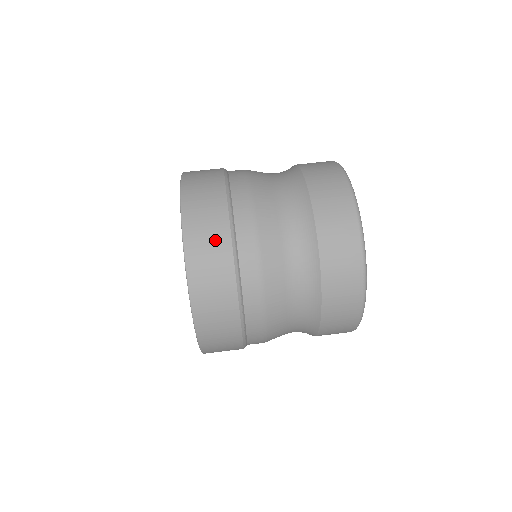
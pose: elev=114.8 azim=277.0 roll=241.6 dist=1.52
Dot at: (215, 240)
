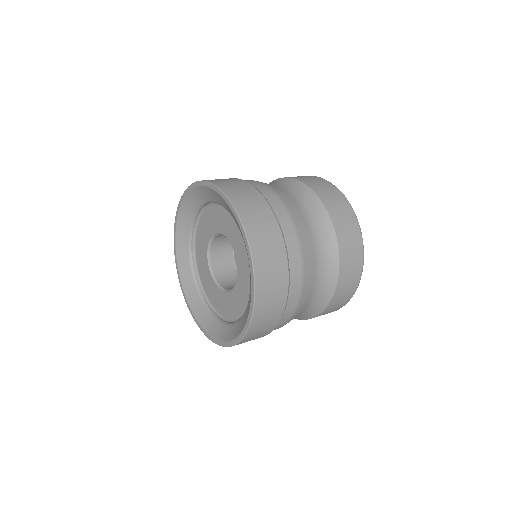
Dot at: (260, 209)
